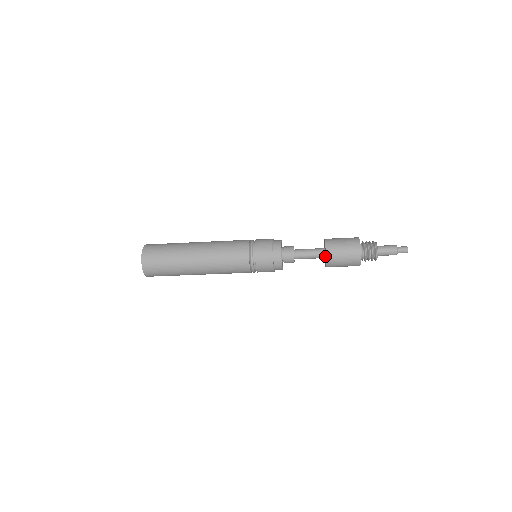
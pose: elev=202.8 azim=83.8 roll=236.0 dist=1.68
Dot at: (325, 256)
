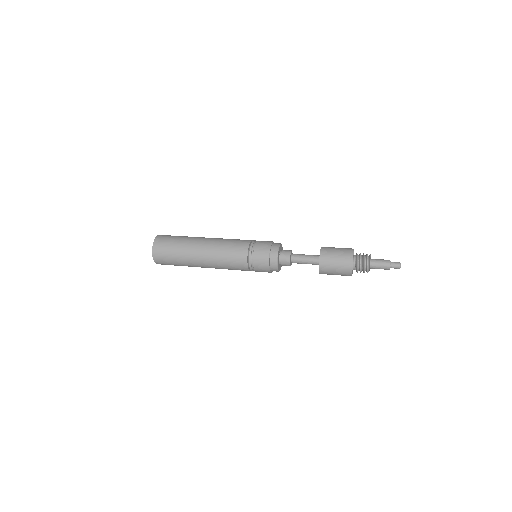
Dot at: occluded
